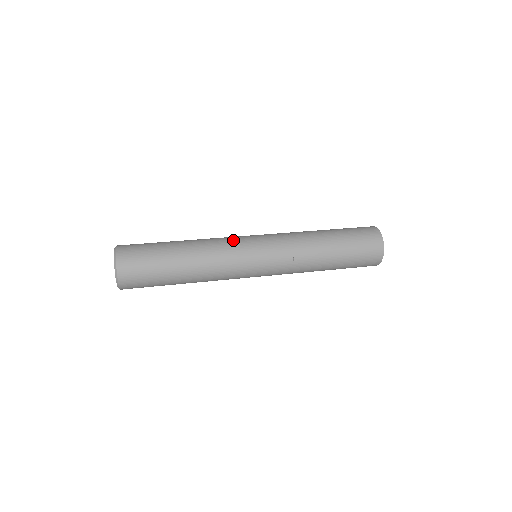
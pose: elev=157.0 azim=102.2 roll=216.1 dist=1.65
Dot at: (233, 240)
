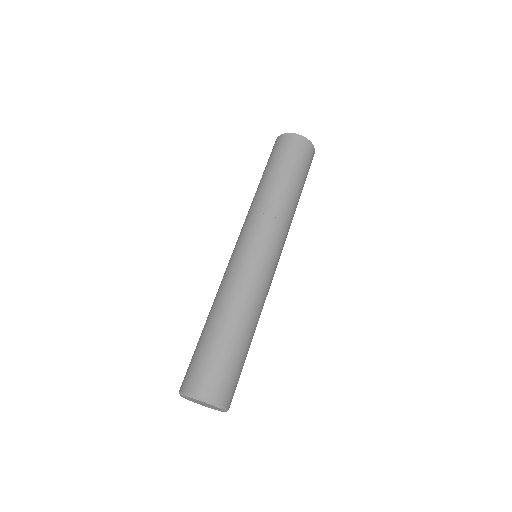
Dot at: (253, 272)
